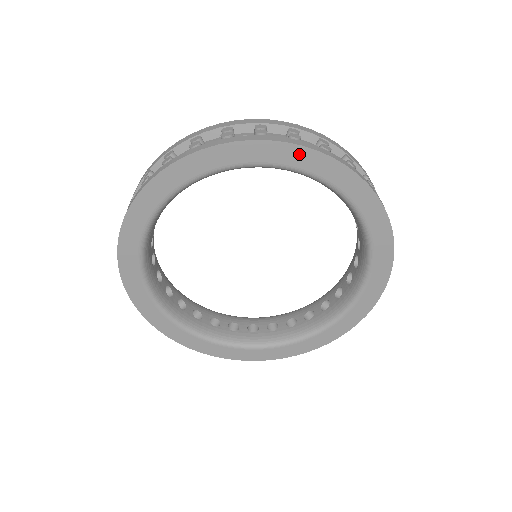
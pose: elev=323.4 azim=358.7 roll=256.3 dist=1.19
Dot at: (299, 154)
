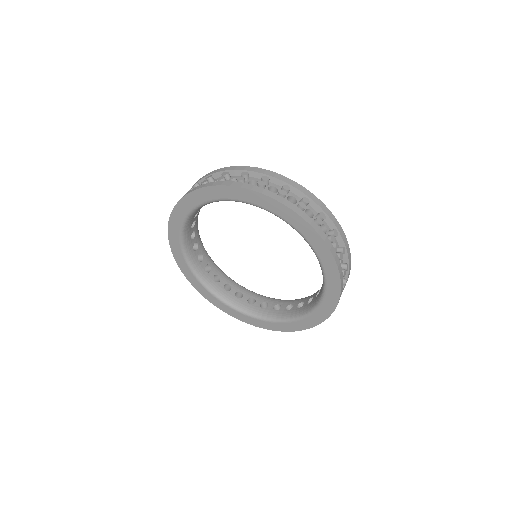
Dot at: (313, 234)
